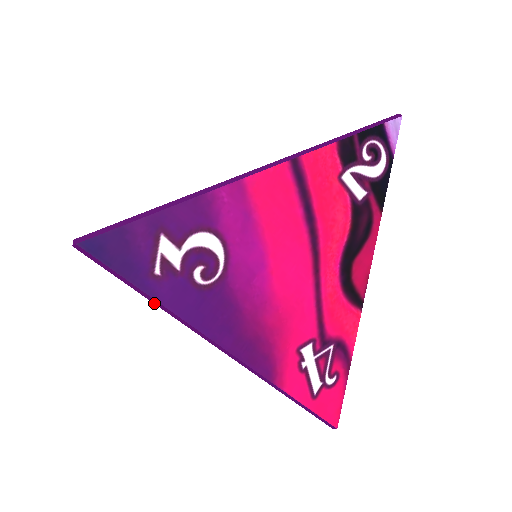
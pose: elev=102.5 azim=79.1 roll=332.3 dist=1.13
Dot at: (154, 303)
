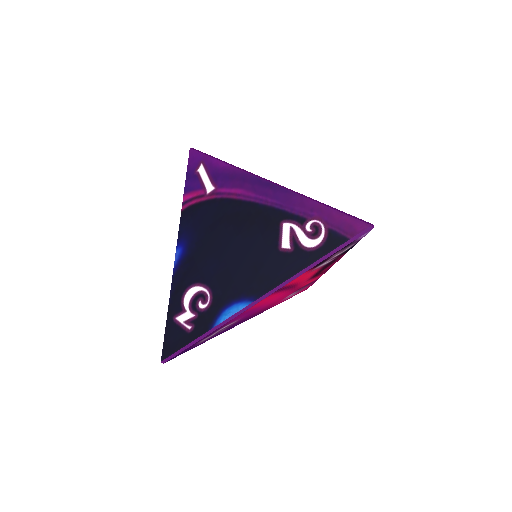
Dot at: occluded
